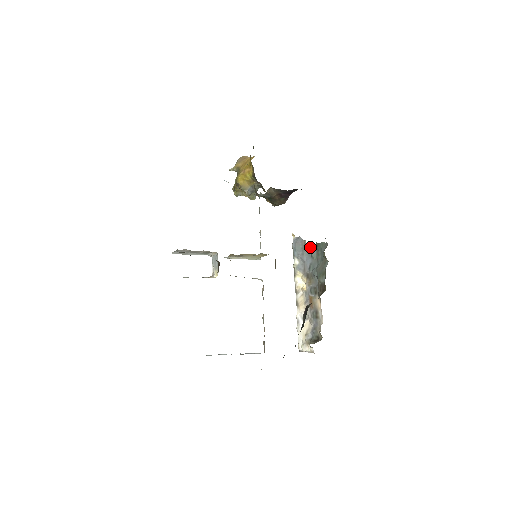
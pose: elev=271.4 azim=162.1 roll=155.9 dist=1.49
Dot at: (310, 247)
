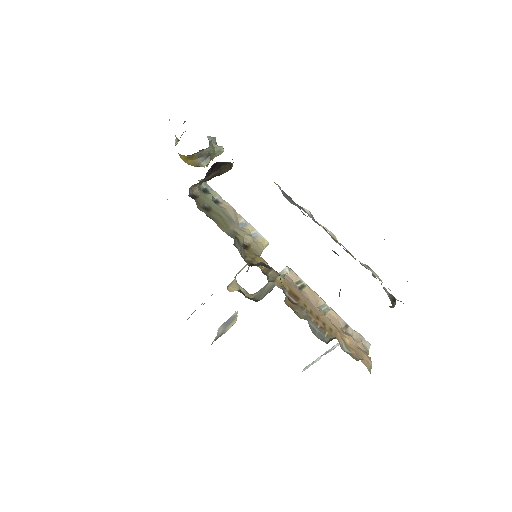
Dot at: occluded
